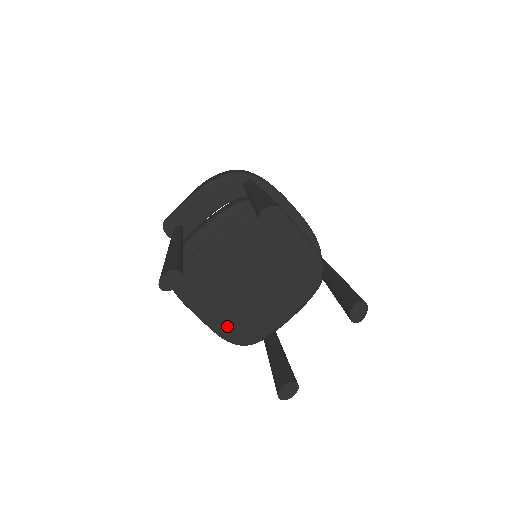
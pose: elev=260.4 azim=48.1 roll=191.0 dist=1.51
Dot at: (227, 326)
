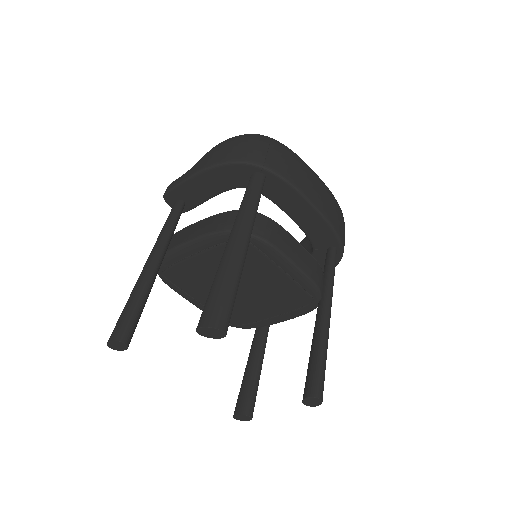
Dot at: occluded
